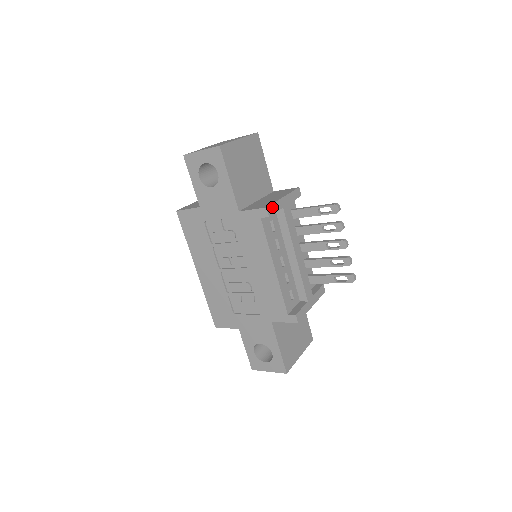
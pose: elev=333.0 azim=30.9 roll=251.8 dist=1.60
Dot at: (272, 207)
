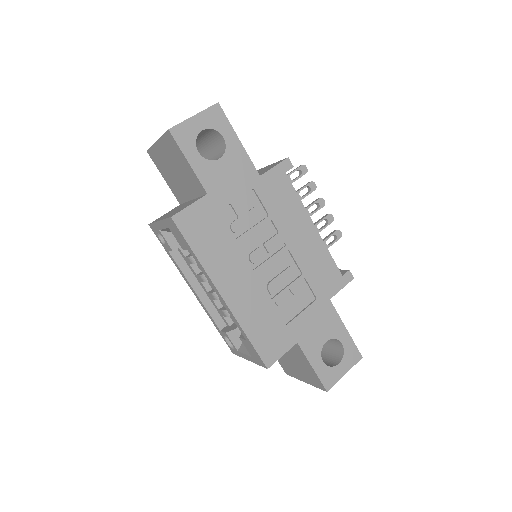
Dot at: occluded
